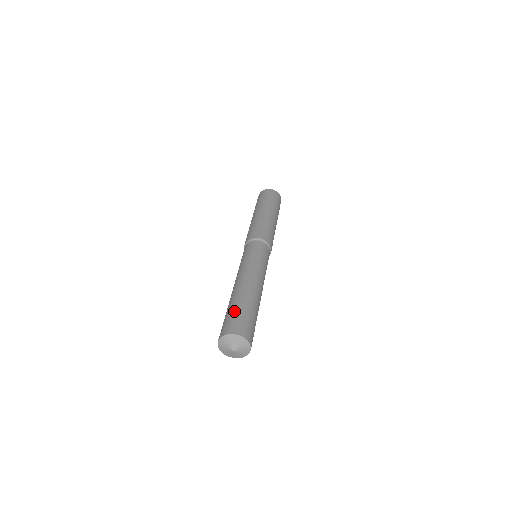
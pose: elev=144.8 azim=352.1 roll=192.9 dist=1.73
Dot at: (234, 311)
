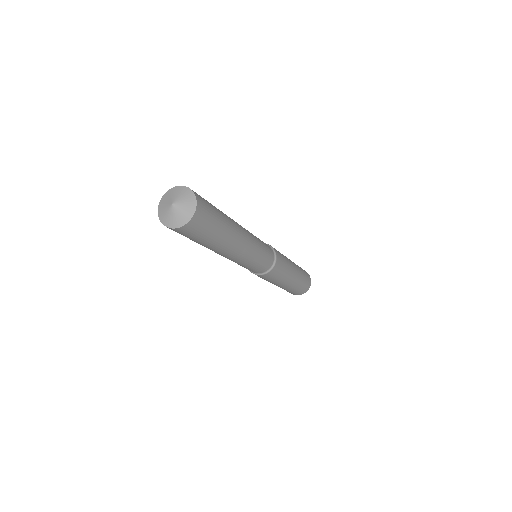
Dot at: occluded
